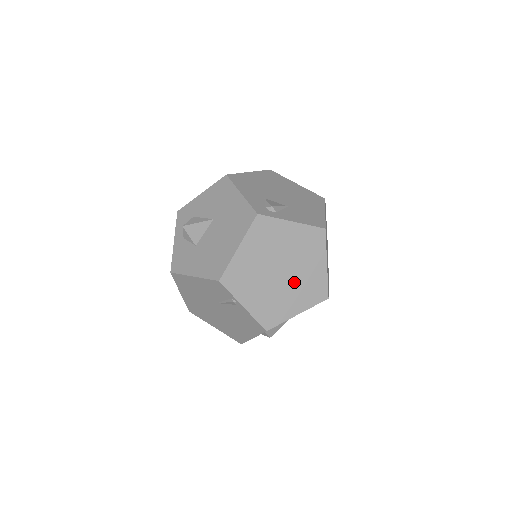
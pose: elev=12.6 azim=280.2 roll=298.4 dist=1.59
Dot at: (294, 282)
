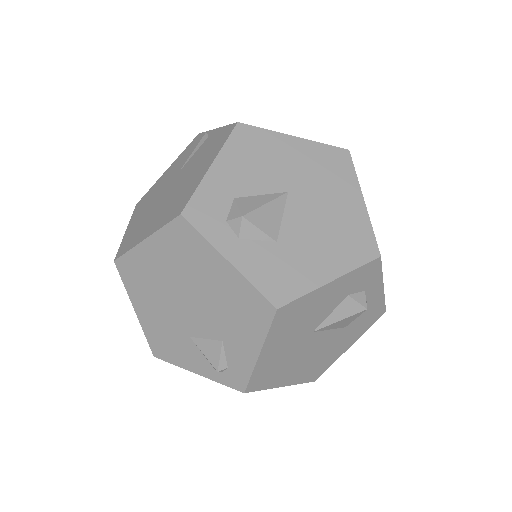
Dot at: occluded
